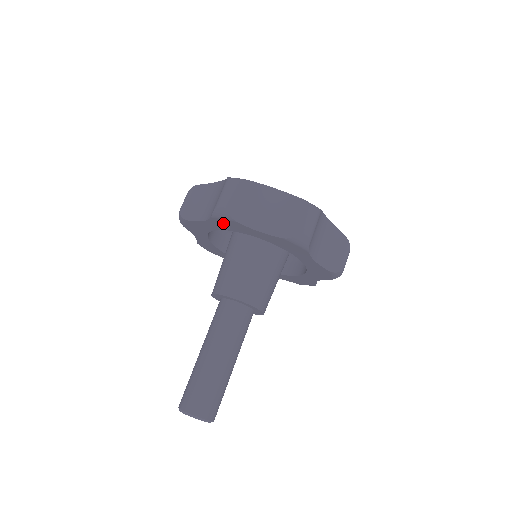
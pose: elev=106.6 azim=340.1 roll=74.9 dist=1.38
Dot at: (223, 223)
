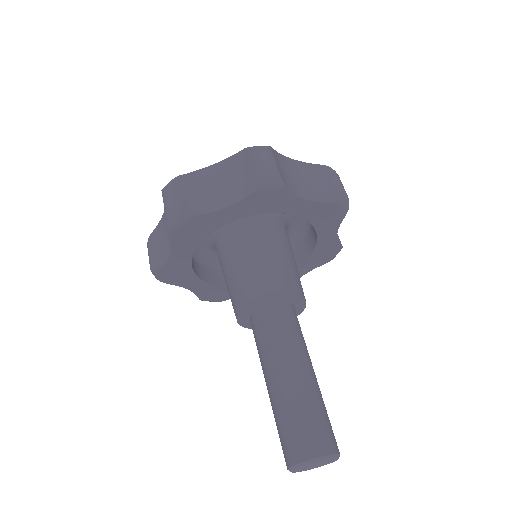
Dot at: (261, 200)
